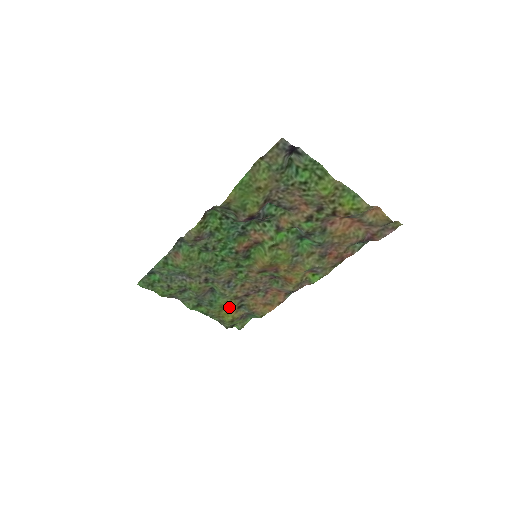
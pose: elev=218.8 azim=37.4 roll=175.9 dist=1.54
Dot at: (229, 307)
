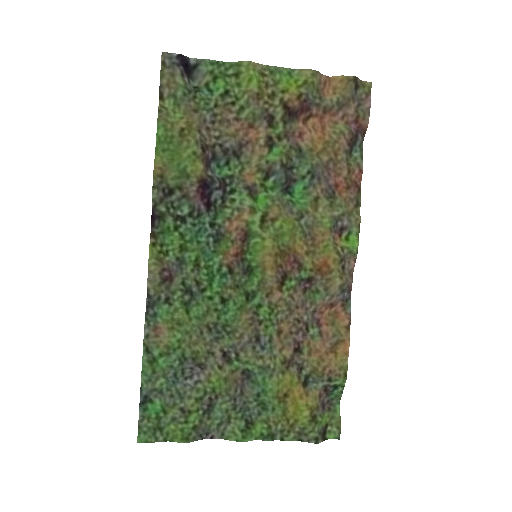
Dot at: (290, 391)
